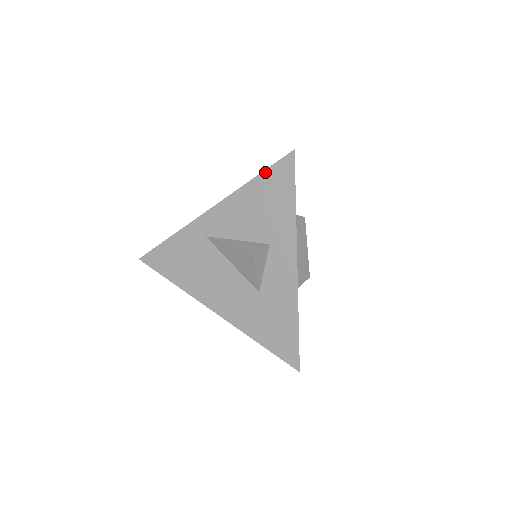
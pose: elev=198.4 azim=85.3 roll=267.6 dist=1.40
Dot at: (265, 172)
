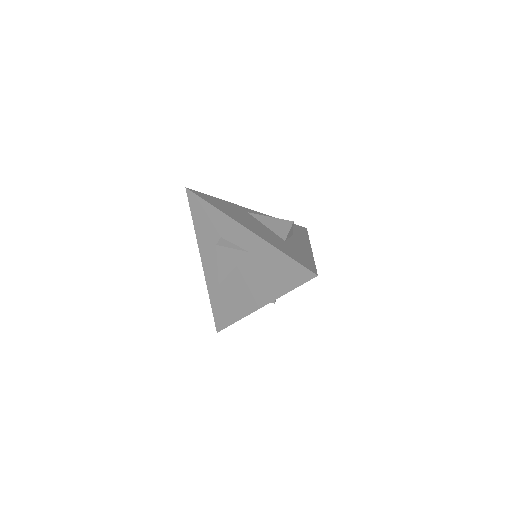
Dot at: occluded
